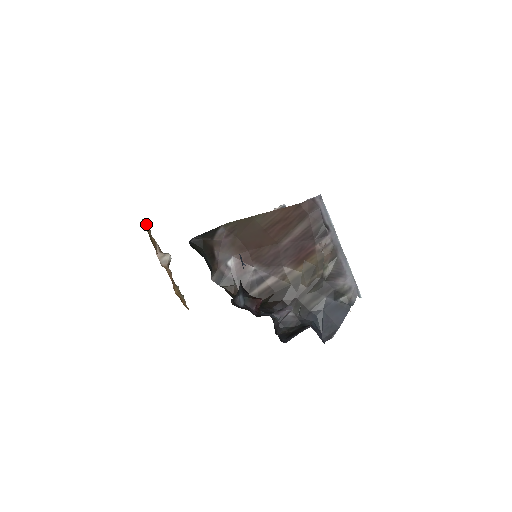
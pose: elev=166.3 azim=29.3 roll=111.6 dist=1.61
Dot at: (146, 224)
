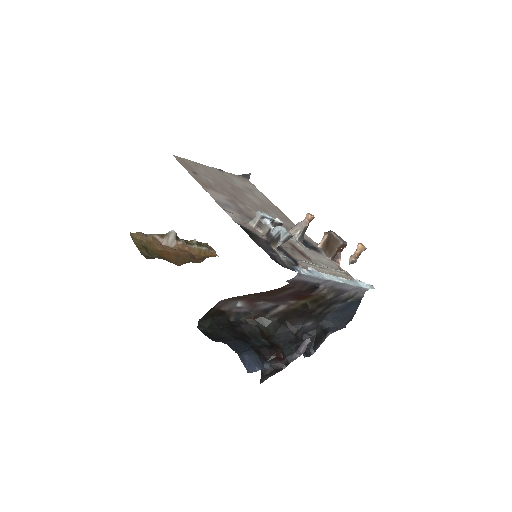
Dot at: (135, 233)
